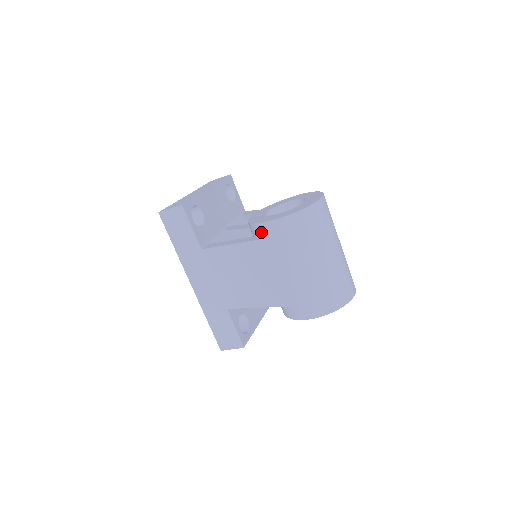
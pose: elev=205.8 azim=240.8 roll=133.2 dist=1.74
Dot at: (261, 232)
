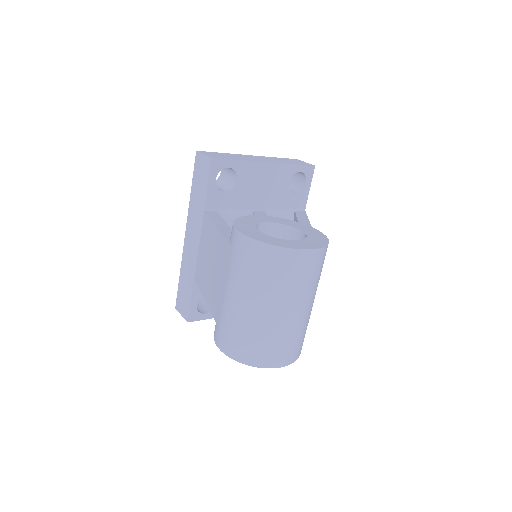
Dot at: (231, 235)
